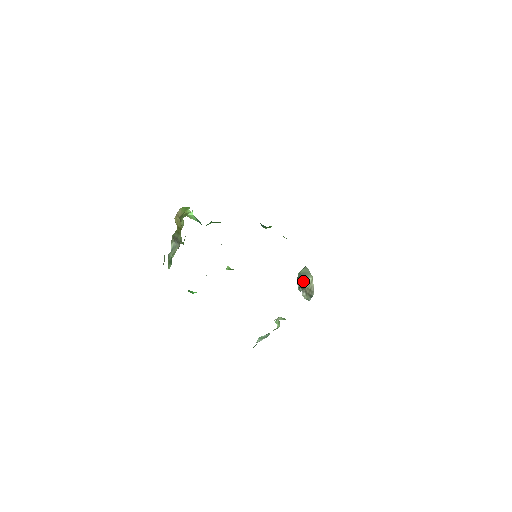
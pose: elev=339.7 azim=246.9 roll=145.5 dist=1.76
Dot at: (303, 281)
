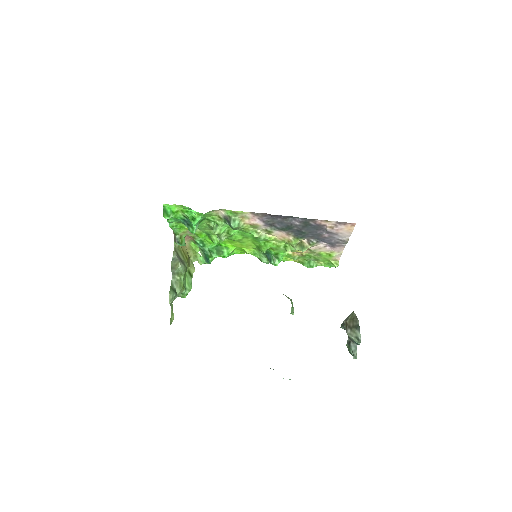
Dot at: (344, 323)
